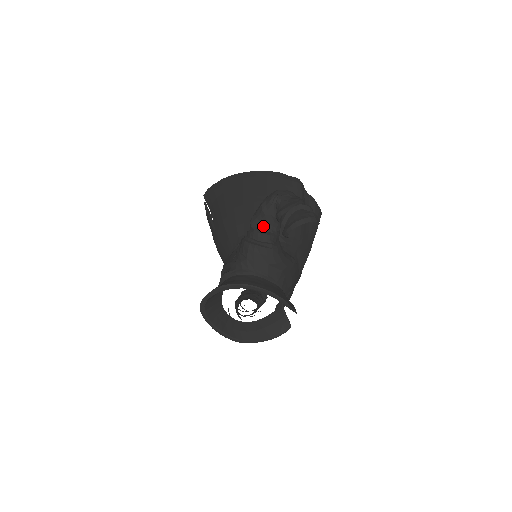
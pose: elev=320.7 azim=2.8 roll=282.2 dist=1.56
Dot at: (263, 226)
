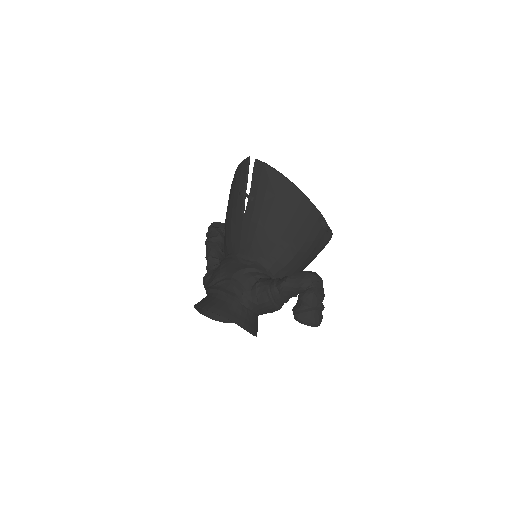
Dot at: (287, 294)
